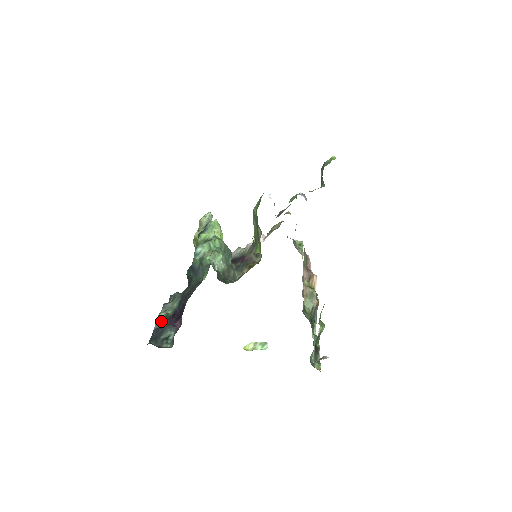
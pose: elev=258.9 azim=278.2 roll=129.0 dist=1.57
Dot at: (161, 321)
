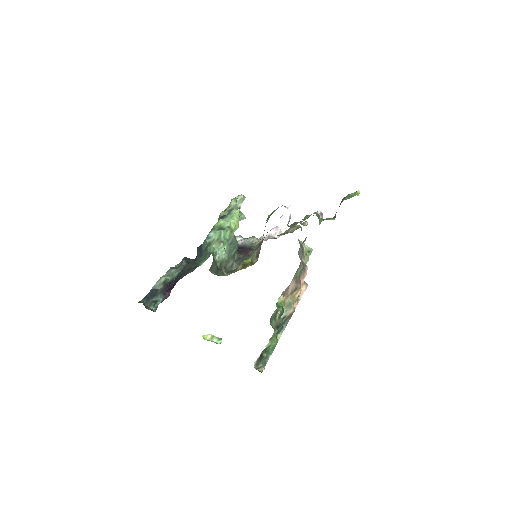
Dot at: (159, 284)
